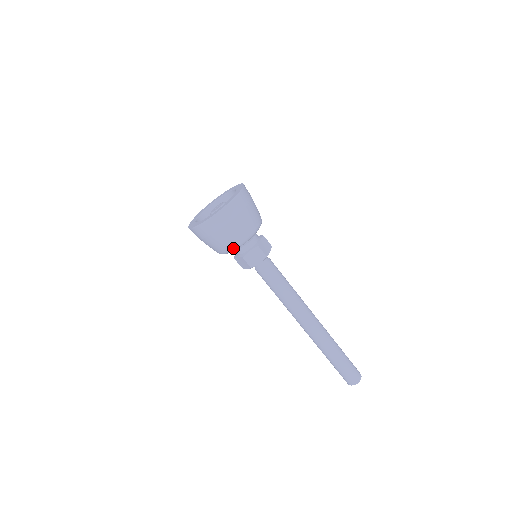
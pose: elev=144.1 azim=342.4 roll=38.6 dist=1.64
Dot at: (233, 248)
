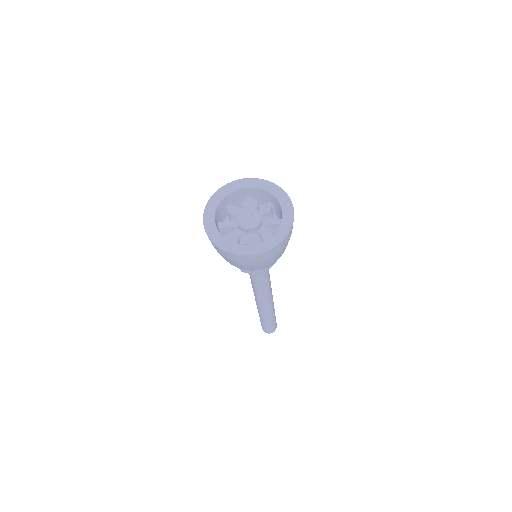
Dot at: (233, 265)
